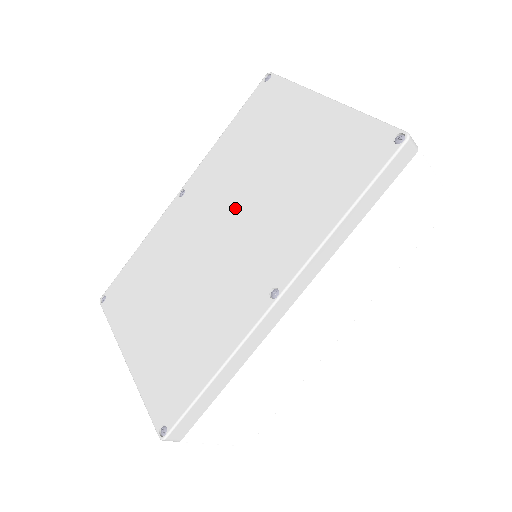
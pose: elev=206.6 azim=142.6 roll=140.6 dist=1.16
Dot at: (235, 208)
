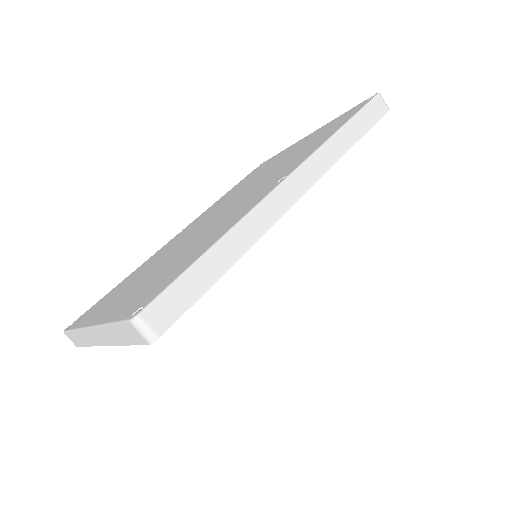
Dot at: (236, 197)
